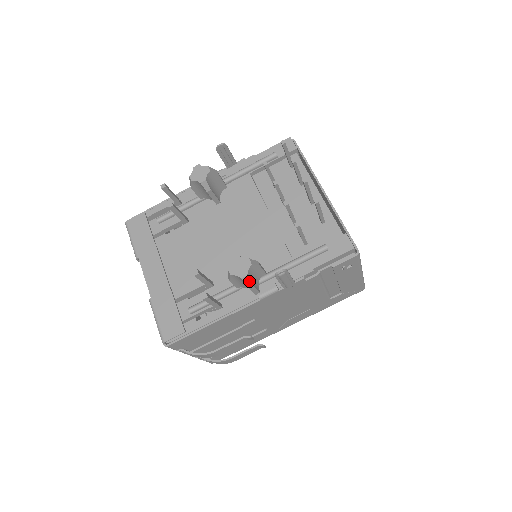
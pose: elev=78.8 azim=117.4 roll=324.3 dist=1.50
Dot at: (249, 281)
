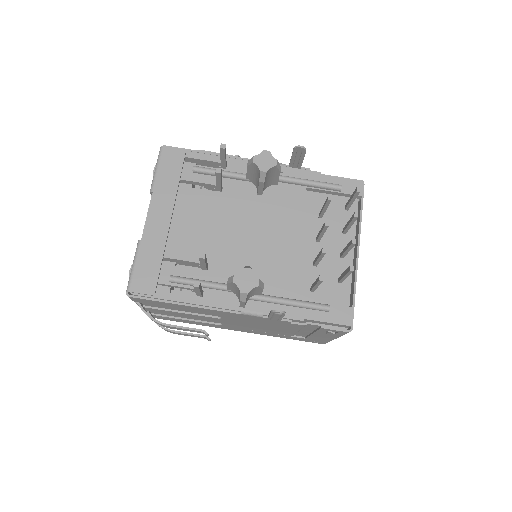
Dot at: (245, 298)
